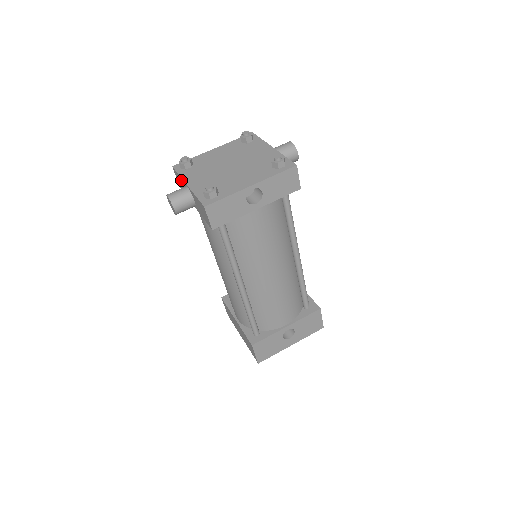
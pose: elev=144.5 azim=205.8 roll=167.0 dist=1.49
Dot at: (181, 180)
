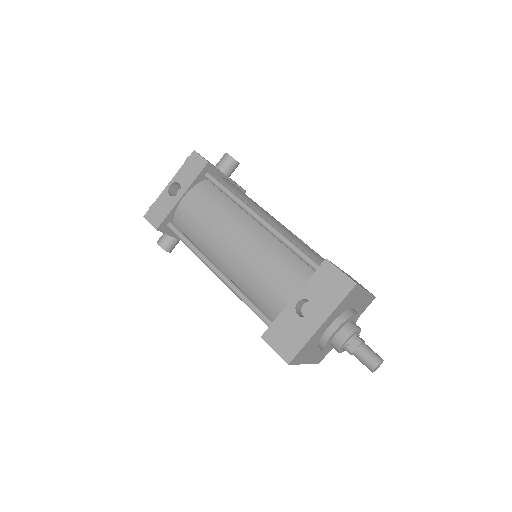
Dot at: occluded
